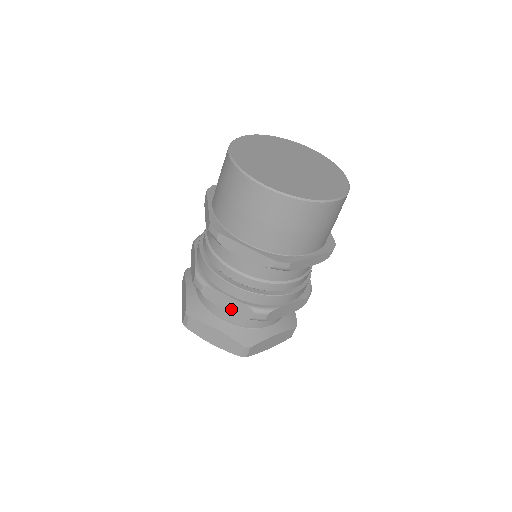
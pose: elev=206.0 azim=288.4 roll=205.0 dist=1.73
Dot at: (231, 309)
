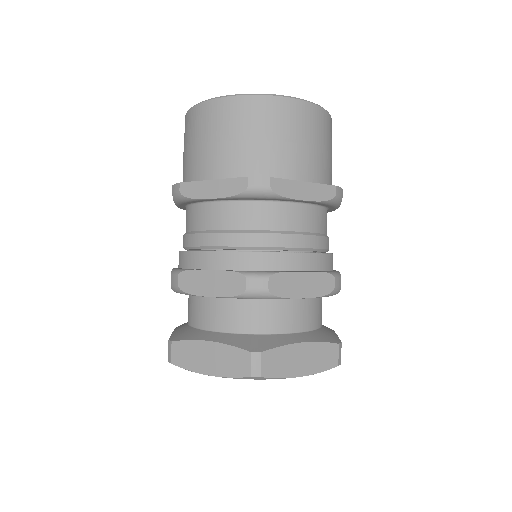
Dot at: (218, 291)
